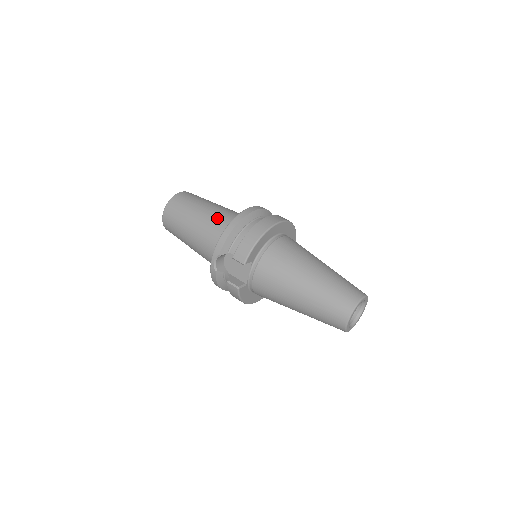
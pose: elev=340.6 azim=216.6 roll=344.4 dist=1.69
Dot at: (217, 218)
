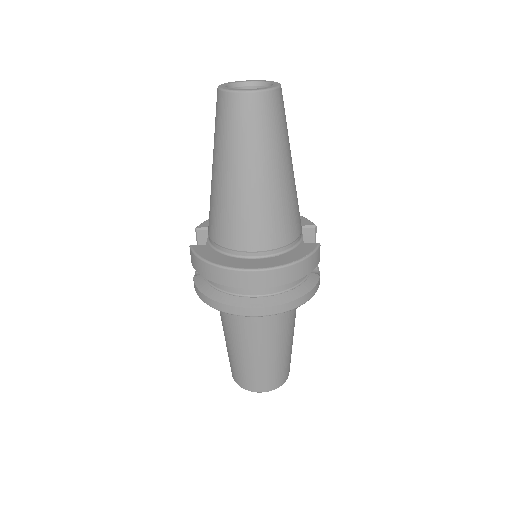
Dot at: occluded
